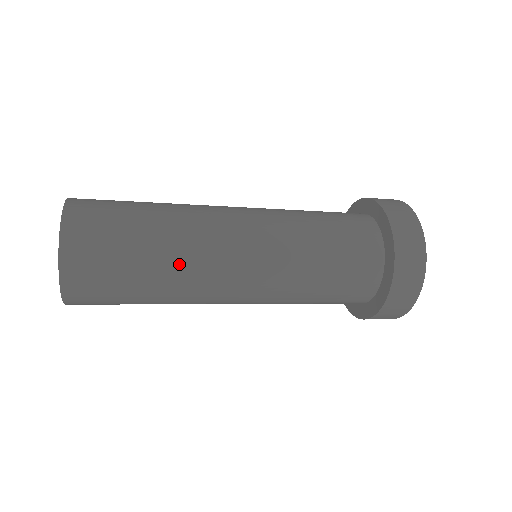
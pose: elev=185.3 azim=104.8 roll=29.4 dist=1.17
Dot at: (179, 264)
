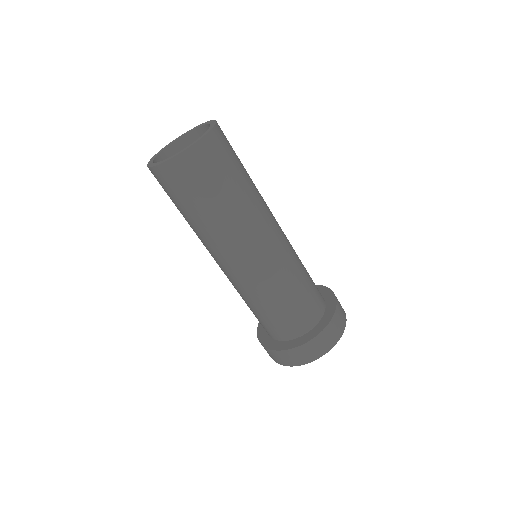
Dot at: (232, 220)
